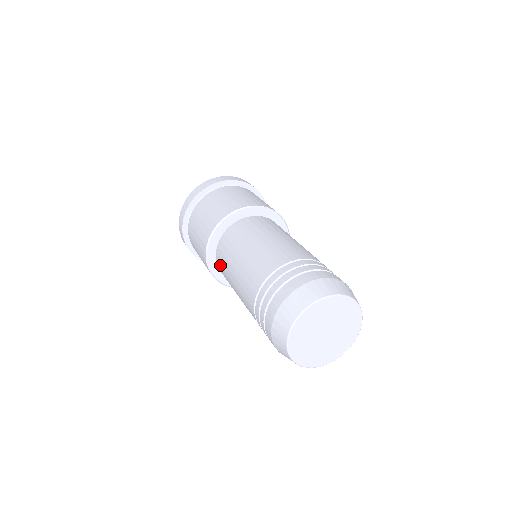
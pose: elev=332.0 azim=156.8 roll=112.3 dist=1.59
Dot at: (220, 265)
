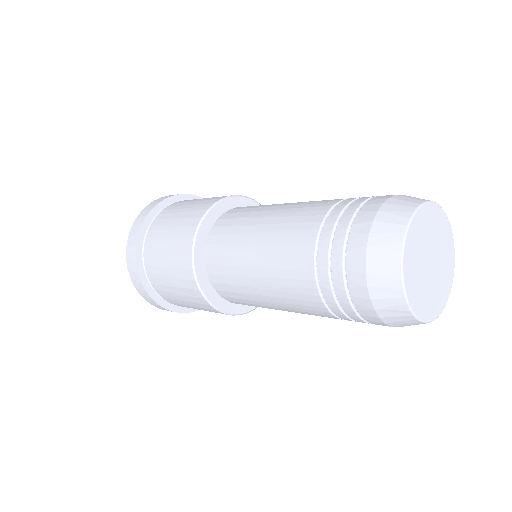
Dot at: (219, 275)
